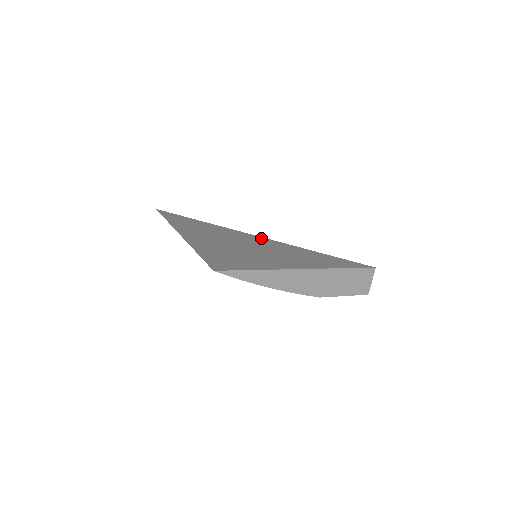
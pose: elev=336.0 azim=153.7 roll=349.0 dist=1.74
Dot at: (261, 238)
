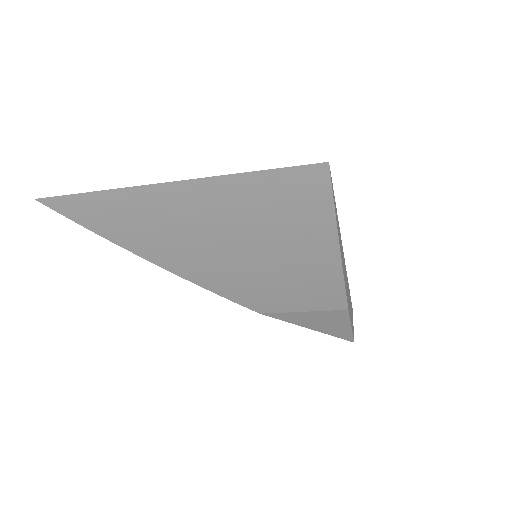
Dot at: occluded
